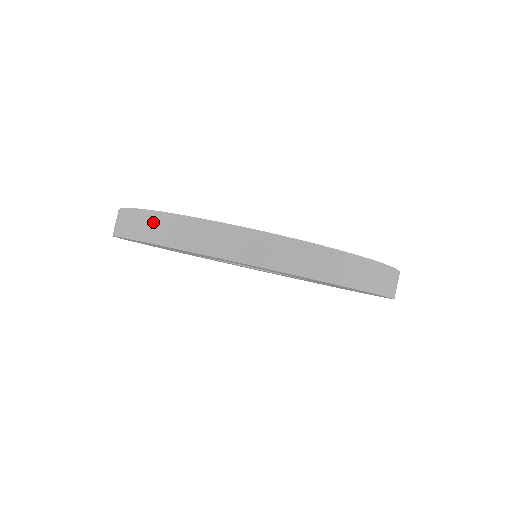
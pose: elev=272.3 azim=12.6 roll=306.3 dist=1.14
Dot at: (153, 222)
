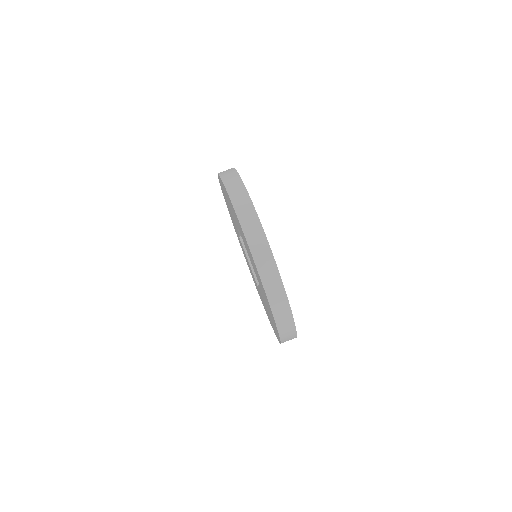
Dot at: (228, 169)
